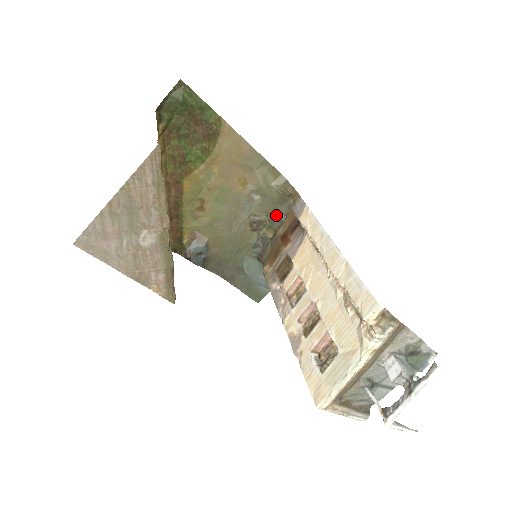
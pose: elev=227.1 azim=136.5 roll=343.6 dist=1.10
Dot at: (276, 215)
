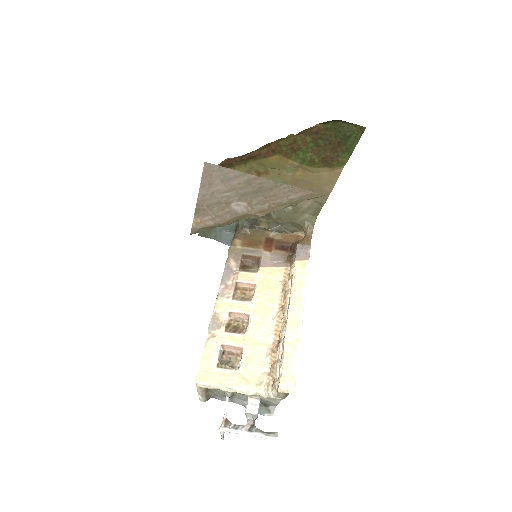
Dot at: (282, 225)
